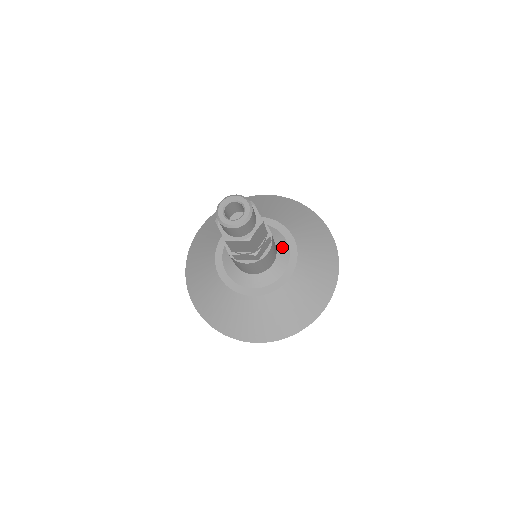
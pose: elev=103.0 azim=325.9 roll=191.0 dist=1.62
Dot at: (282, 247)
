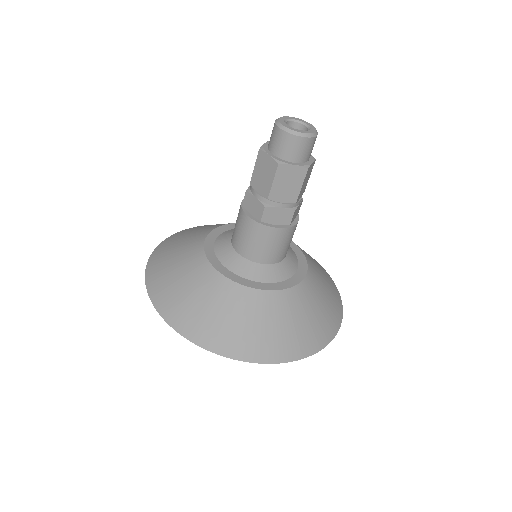
Dot at: occluded
